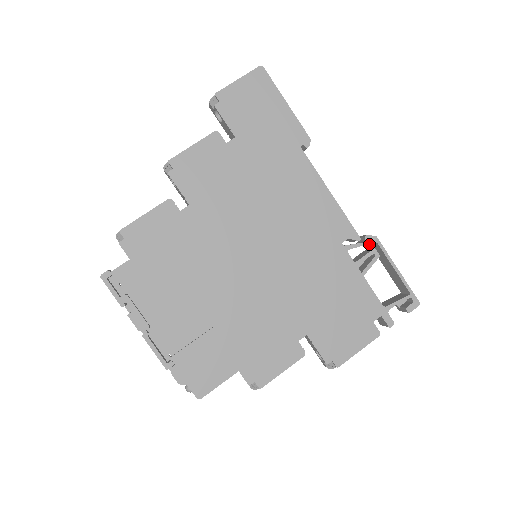
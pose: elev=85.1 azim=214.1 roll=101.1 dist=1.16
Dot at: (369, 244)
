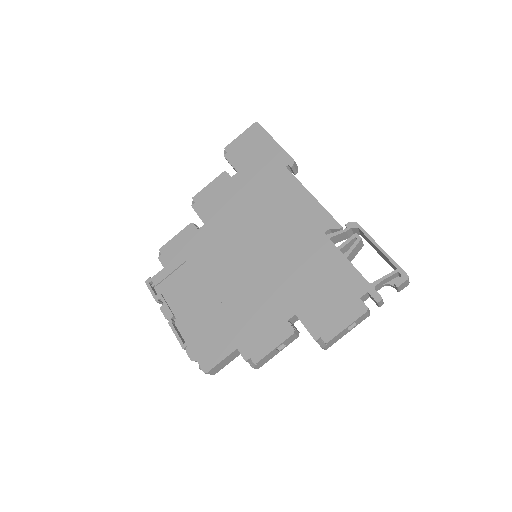
Dot at: occluded
